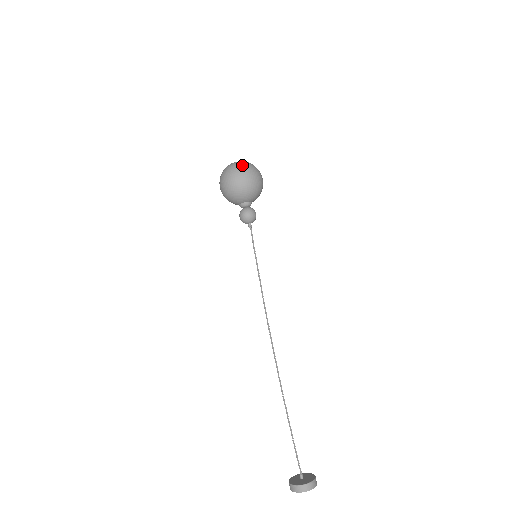
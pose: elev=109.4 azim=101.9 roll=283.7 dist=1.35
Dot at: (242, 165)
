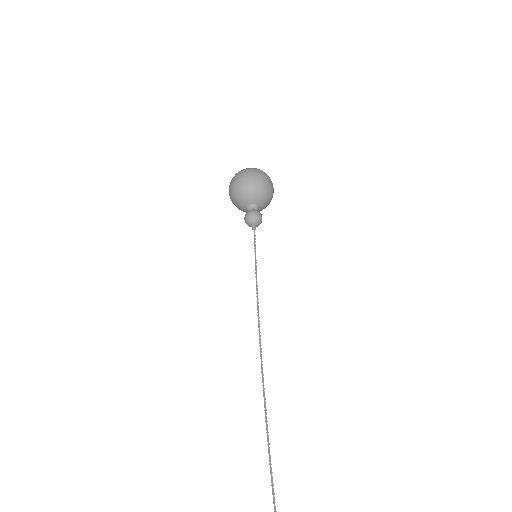
Dot at: (254, 168)
